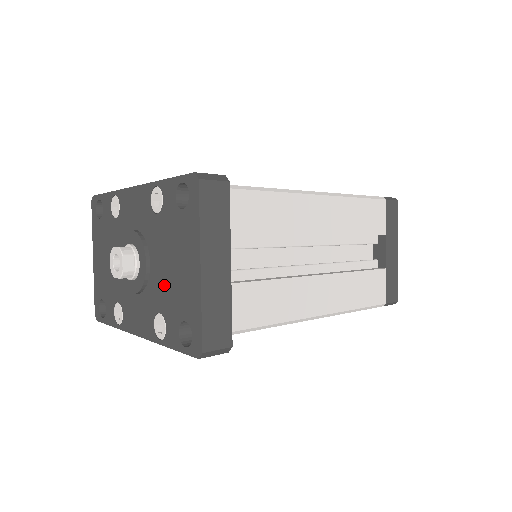
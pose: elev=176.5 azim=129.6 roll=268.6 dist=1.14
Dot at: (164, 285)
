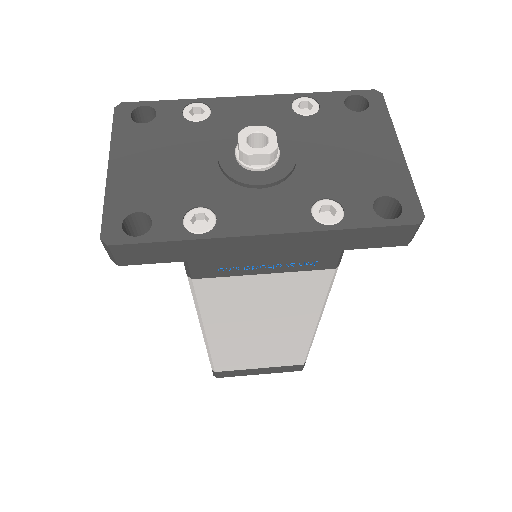
Dot at: (333, 171)
